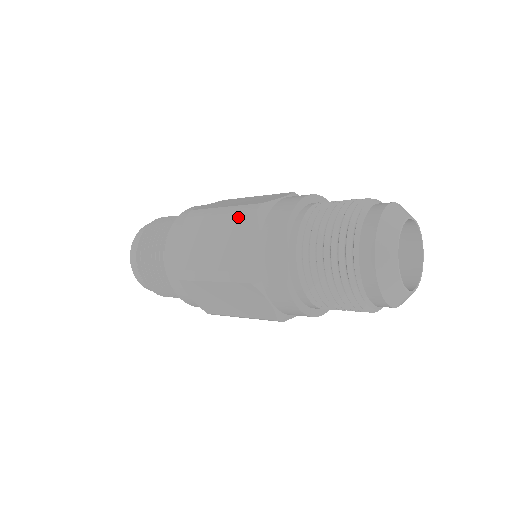
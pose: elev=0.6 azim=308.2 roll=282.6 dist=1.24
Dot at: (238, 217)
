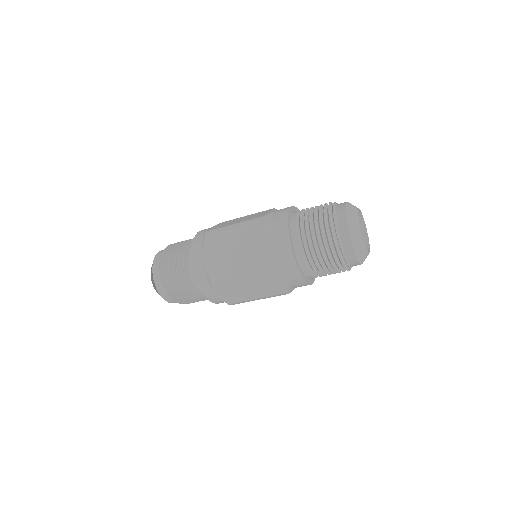
Dot at: (250, 228)
